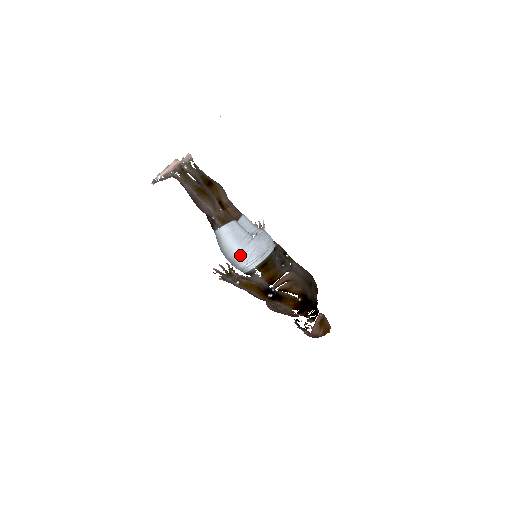
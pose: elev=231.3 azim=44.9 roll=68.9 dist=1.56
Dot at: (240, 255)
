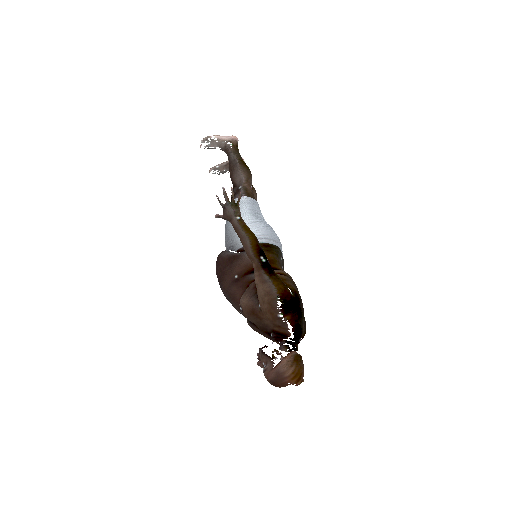
Dot at: (248, 223)
